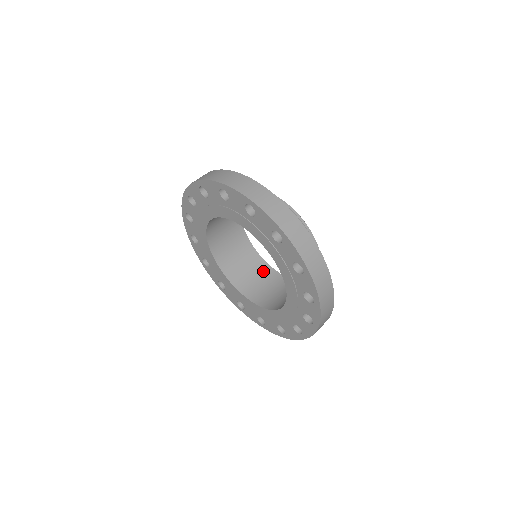
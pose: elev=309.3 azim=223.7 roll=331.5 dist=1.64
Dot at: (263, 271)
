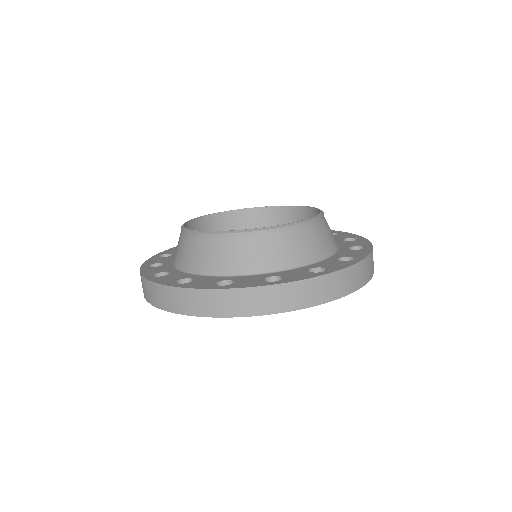
Dot at: (286, 218)
